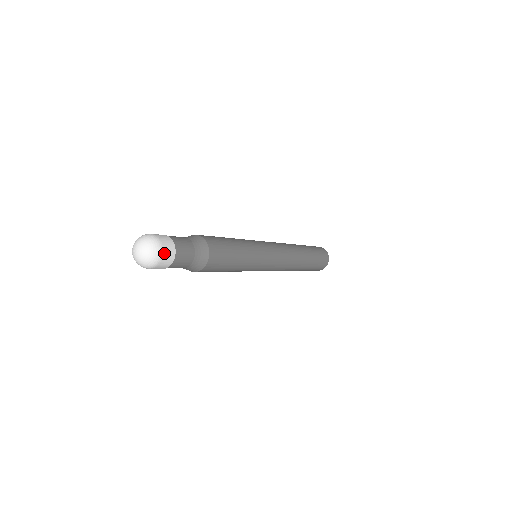
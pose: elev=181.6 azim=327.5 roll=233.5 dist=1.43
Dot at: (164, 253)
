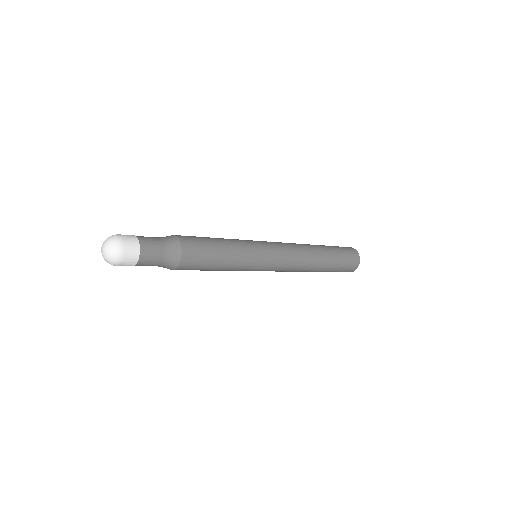
Dot at: (125, 259)
